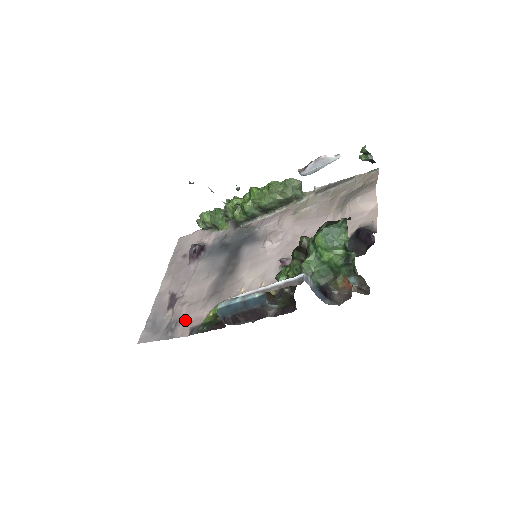
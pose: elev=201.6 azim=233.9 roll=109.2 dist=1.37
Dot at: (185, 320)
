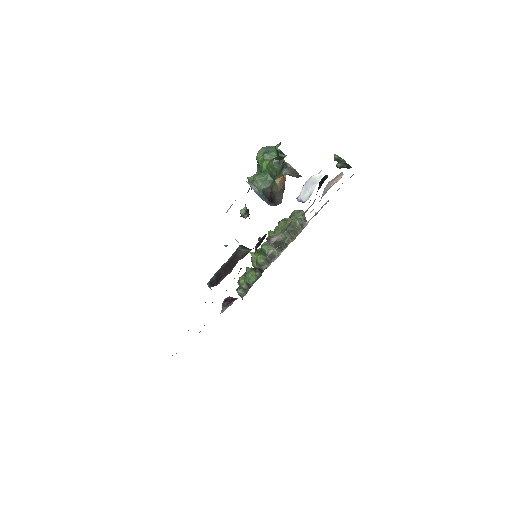
Dot at: occluded
